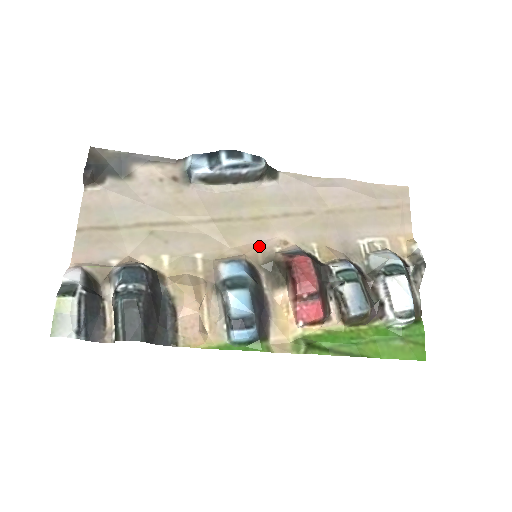
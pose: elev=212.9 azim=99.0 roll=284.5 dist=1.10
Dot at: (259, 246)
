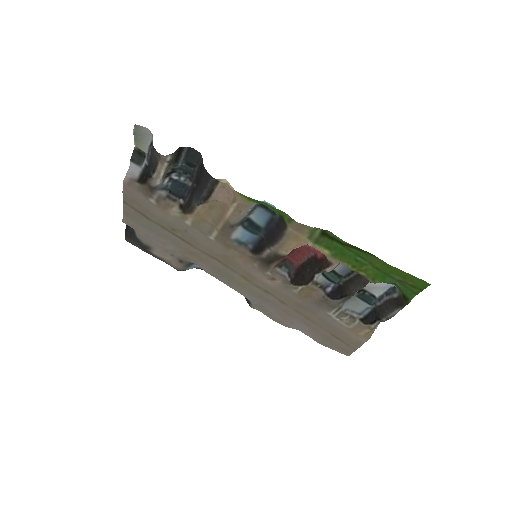
Dot at: (254, 267)
